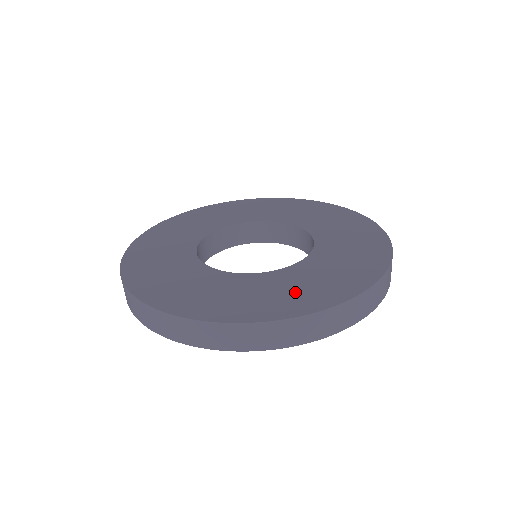
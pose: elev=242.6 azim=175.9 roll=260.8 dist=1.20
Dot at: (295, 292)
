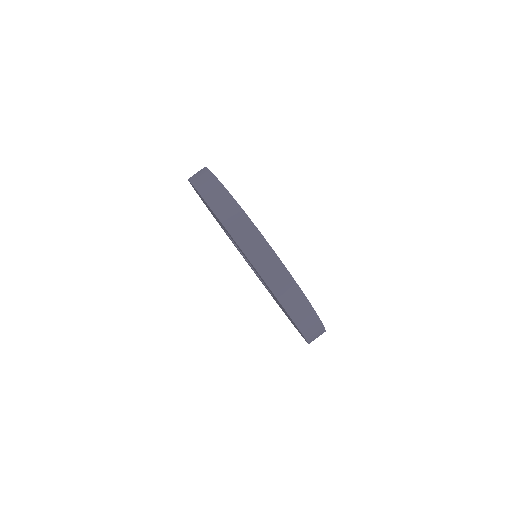
Dot at: occluded
